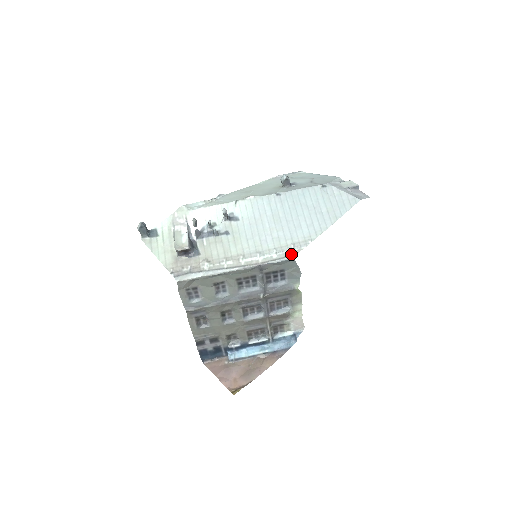
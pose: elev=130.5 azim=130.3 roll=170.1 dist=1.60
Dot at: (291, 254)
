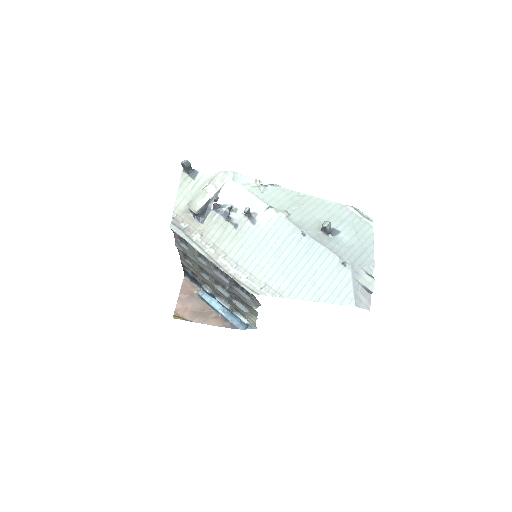
Dot at: (255, 290)
